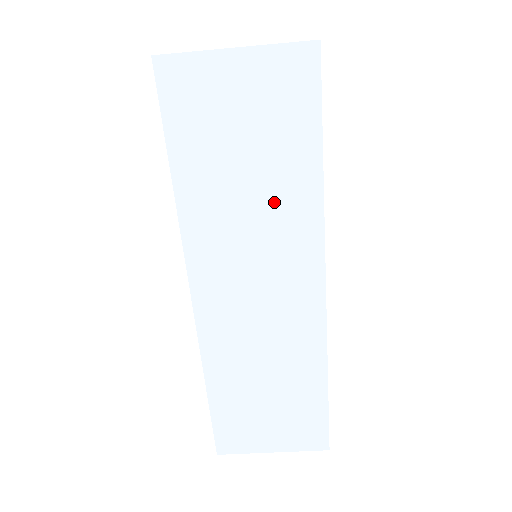
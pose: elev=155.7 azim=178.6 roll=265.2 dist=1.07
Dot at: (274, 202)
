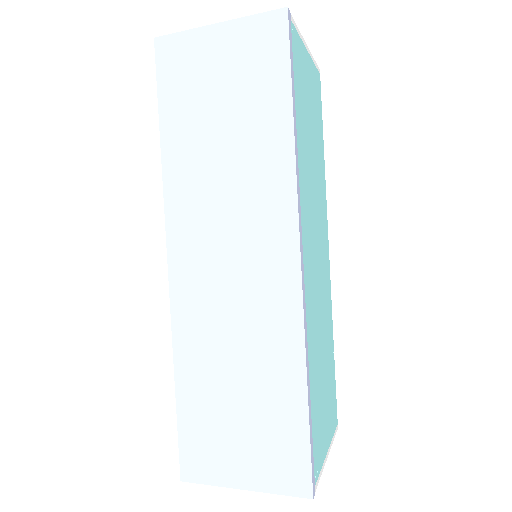
Dot at: (248, 160)
